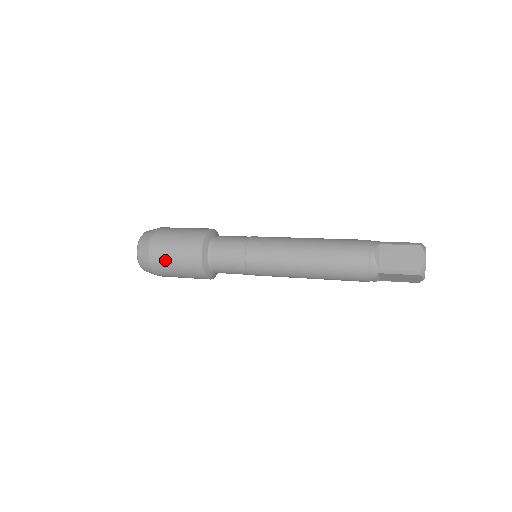
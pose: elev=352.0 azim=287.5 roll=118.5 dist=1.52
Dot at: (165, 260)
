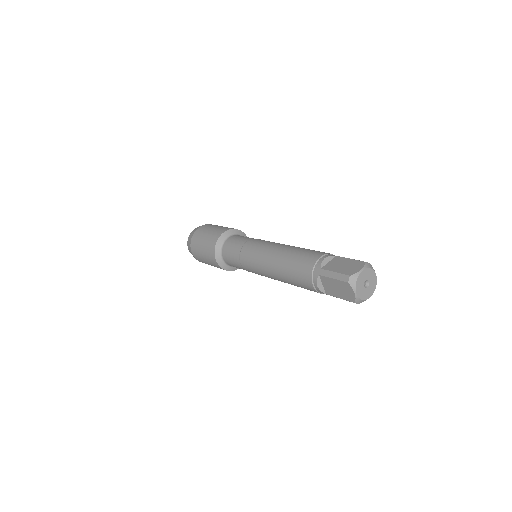
Dot at: (199, 238)
